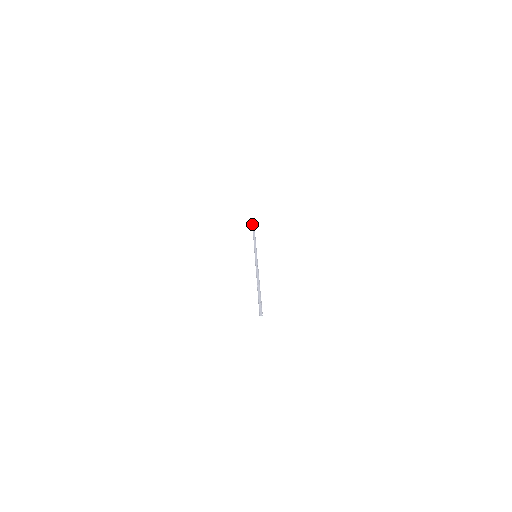
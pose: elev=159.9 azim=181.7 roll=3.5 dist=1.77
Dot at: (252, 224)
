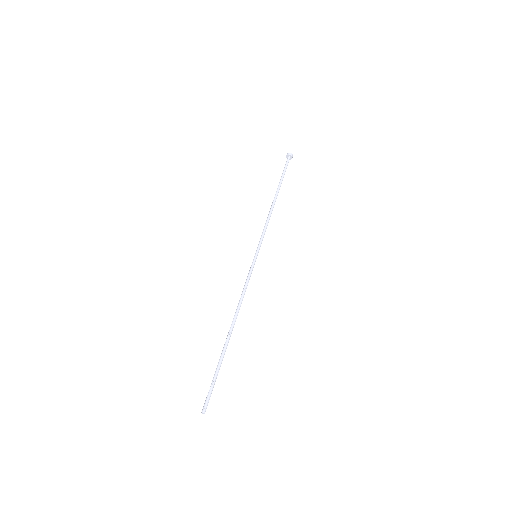
Dot at: occluded
